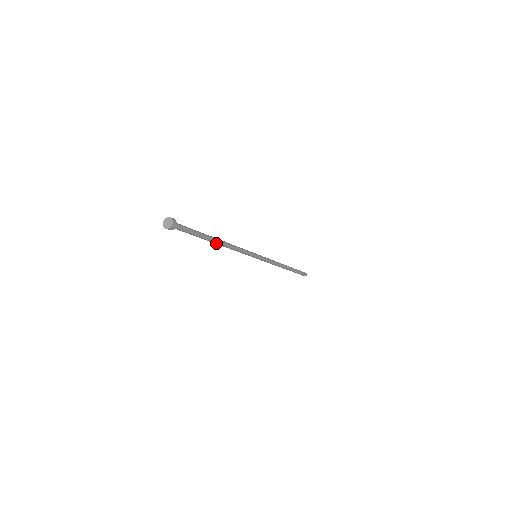
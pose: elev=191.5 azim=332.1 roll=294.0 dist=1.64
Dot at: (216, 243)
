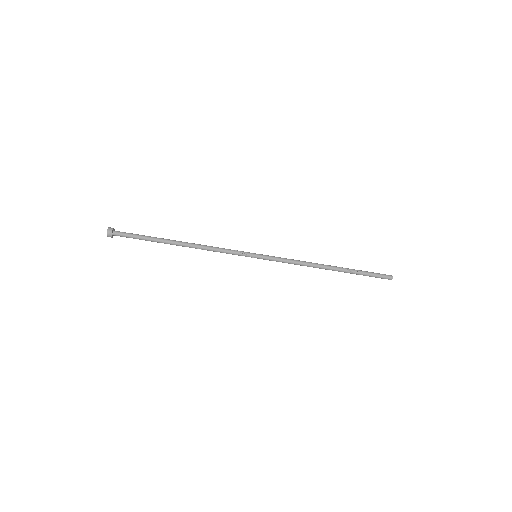
Dot at: (178, 242)
